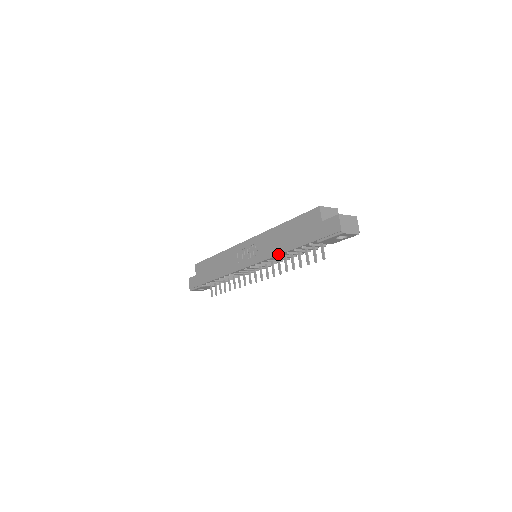
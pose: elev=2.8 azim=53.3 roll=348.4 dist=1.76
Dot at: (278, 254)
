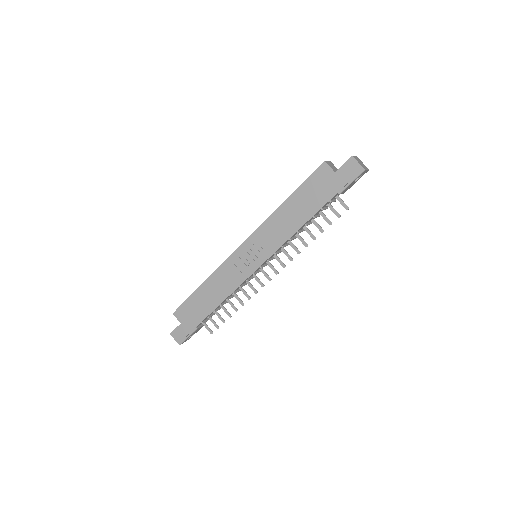
Dot at: (295, 232)
